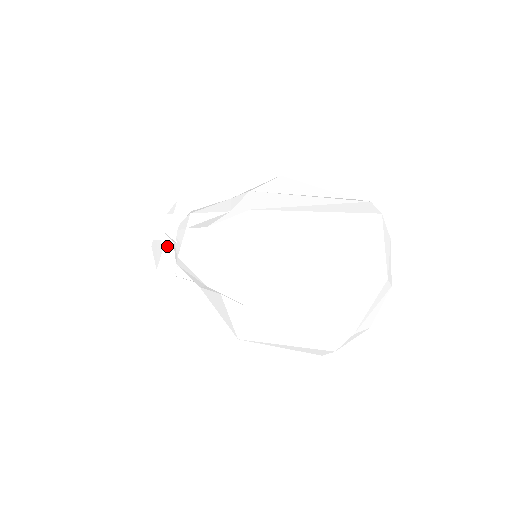
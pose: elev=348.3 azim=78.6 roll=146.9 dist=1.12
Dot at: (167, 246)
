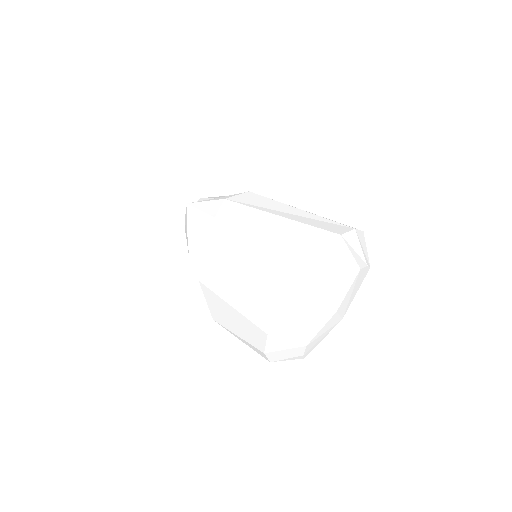
Dot at: occluded
